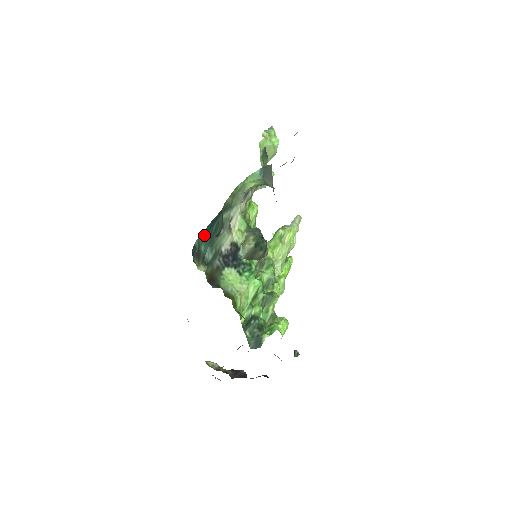
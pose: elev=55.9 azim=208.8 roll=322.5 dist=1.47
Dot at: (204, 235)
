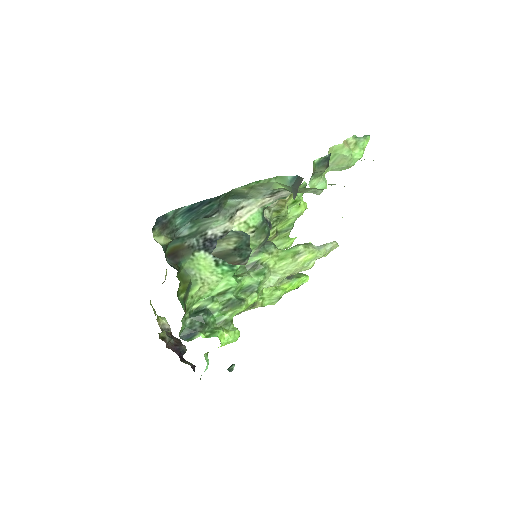
Dot at: (186, 210)
